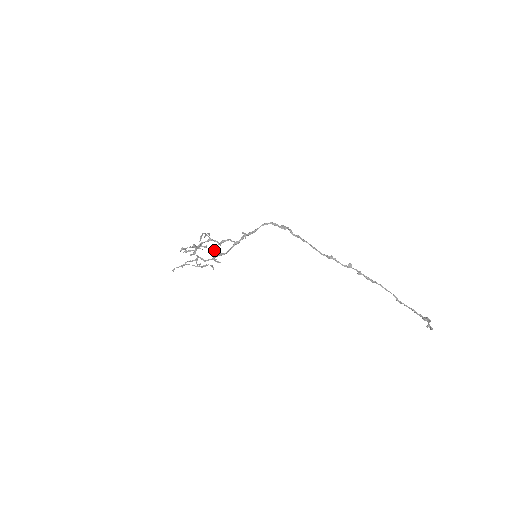
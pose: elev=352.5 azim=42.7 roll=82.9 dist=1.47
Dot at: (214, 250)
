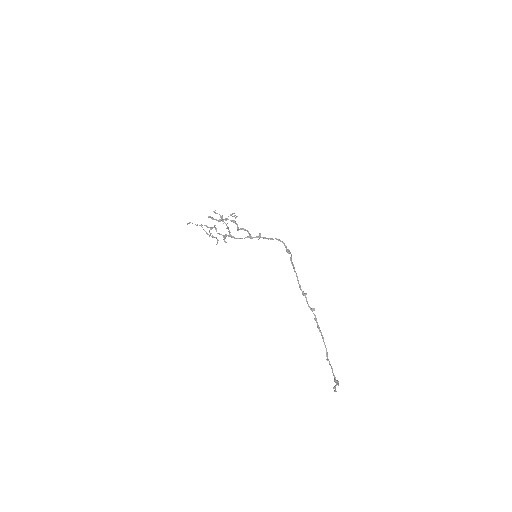
Dot at: occluded
